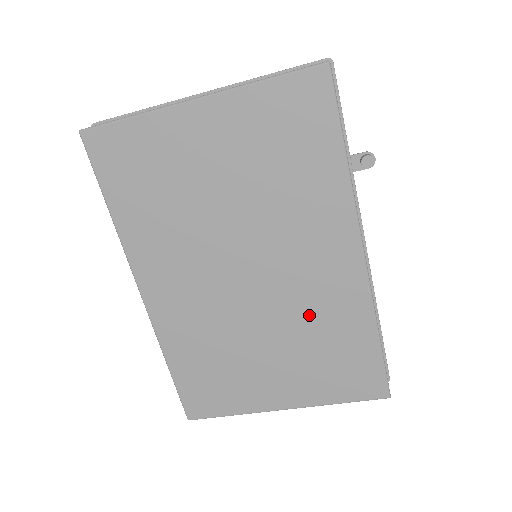
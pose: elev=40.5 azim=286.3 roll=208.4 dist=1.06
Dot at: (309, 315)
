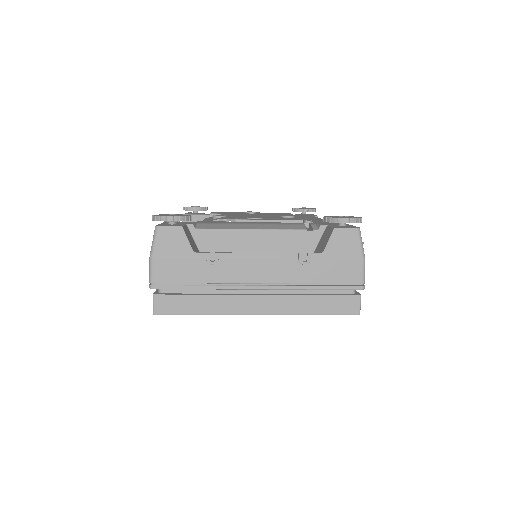
Dot at: occluded
